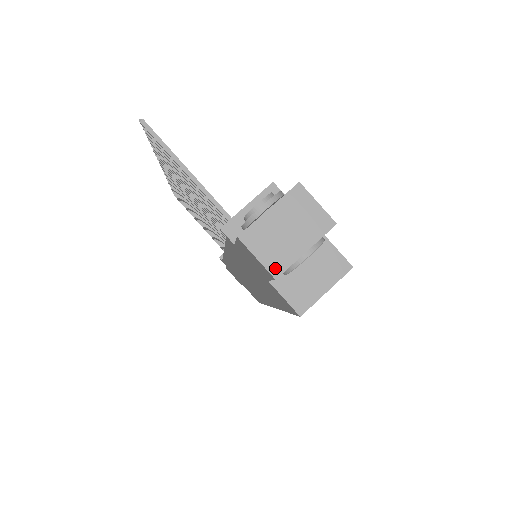
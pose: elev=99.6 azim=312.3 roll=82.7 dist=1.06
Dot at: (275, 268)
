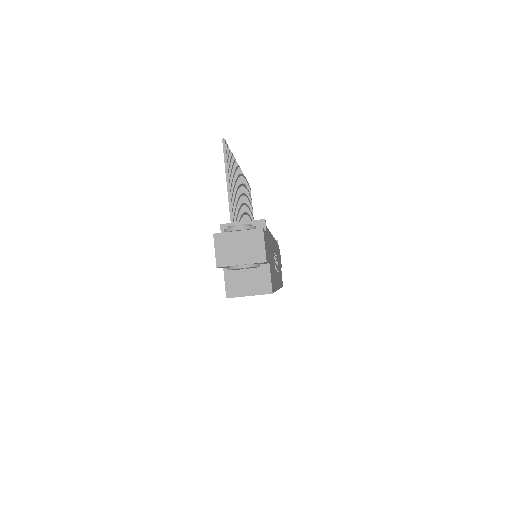
Dot at: (220, 262)
